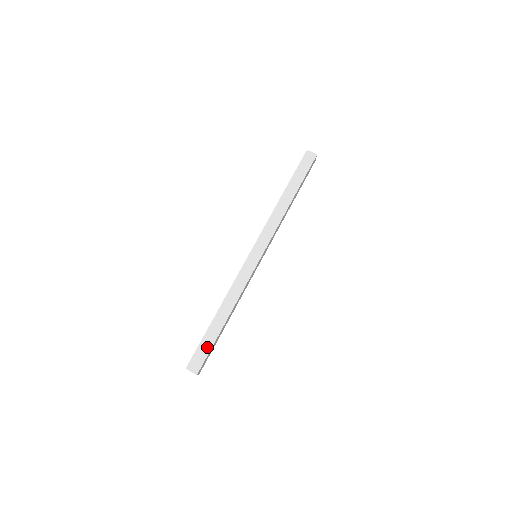
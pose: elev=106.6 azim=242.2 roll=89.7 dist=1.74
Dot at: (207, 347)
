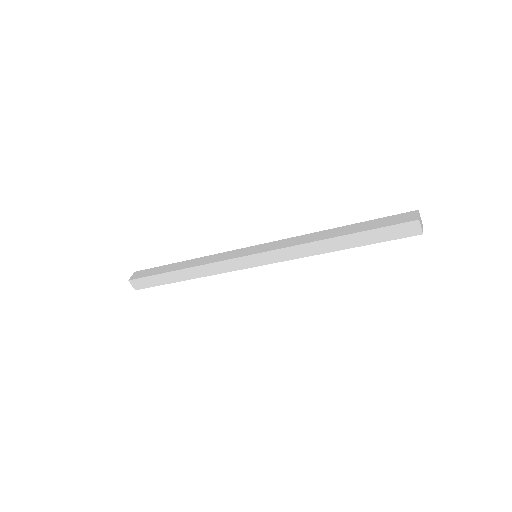
Dot at: (155, 282)
